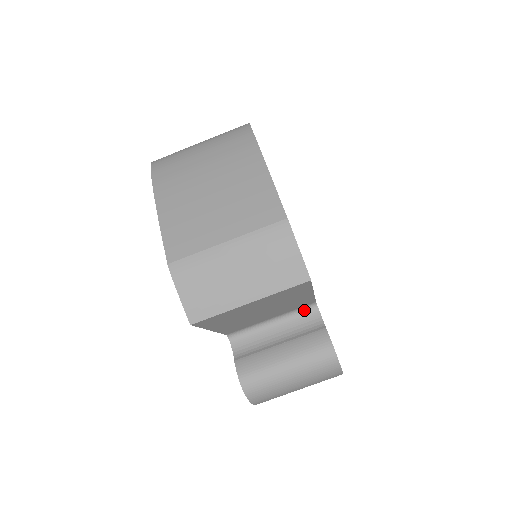
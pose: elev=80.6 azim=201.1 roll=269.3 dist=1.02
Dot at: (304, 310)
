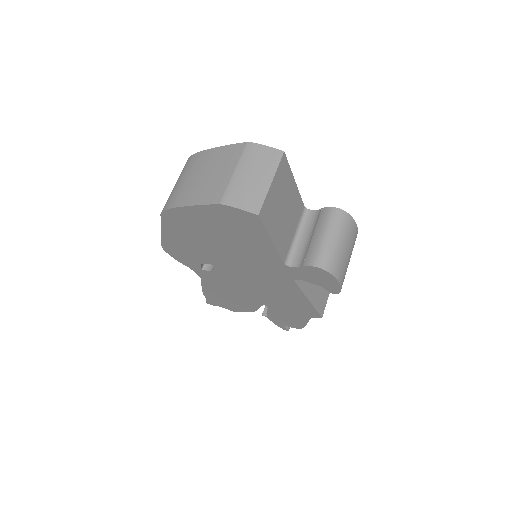
Dot at: (304, 217)
